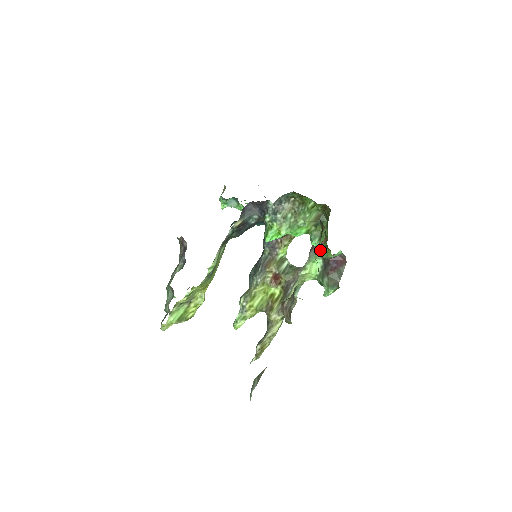
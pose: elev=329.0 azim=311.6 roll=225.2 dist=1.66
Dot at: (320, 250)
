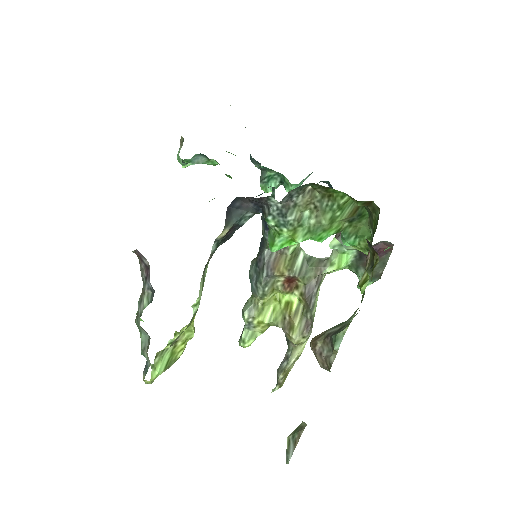
Dot at: (368, 280)
